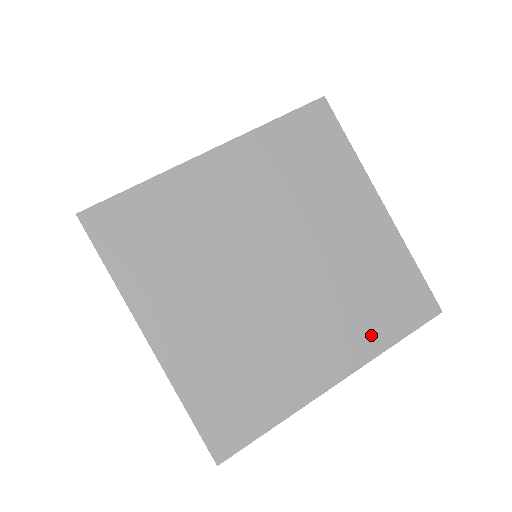
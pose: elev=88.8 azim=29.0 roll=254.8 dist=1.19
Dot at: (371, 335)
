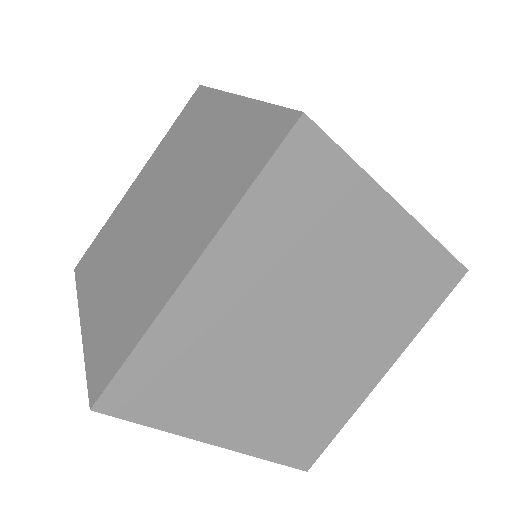
Dot at: (406, 327)
